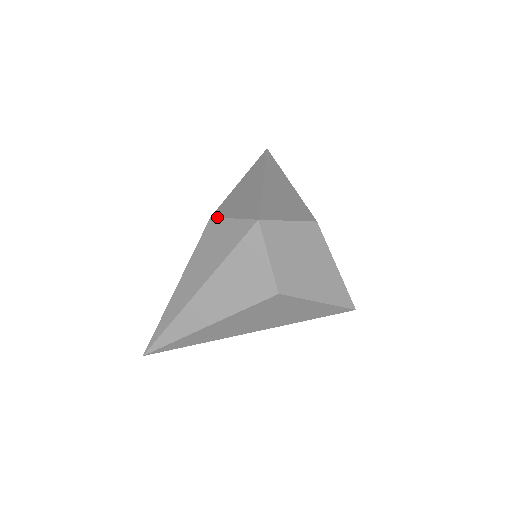
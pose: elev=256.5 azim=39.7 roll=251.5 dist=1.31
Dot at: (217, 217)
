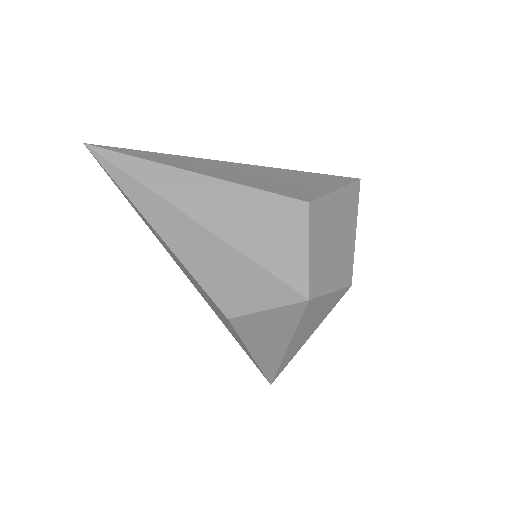
Dot at: (239, 317)
